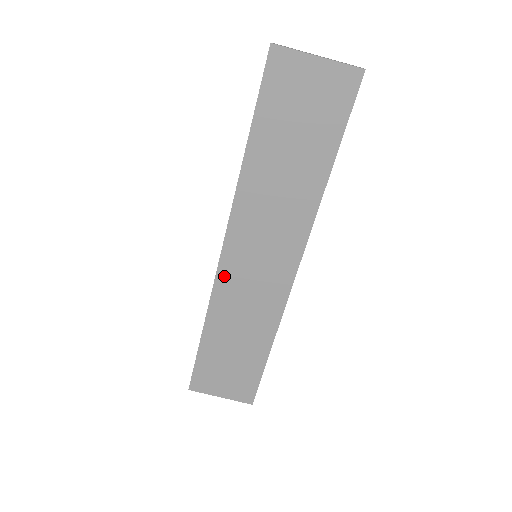
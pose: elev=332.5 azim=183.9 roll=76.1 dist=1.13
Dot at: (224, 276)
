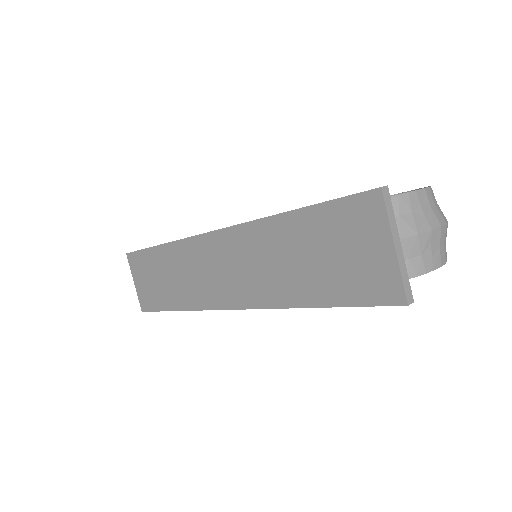
Dot at: (198, 244)
